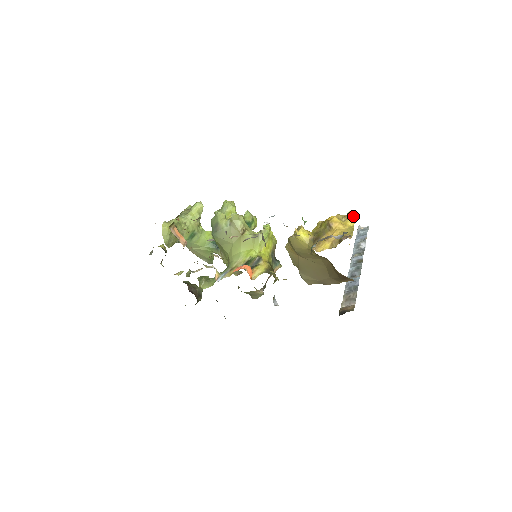
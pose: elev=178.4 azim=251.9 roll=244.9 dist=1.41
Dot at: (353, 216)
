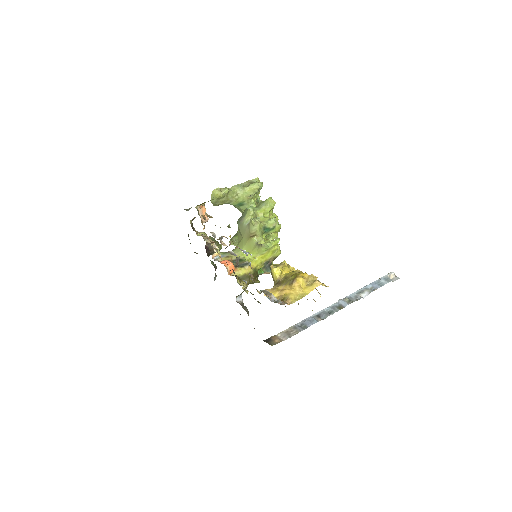
Dot at: (314, 287)
